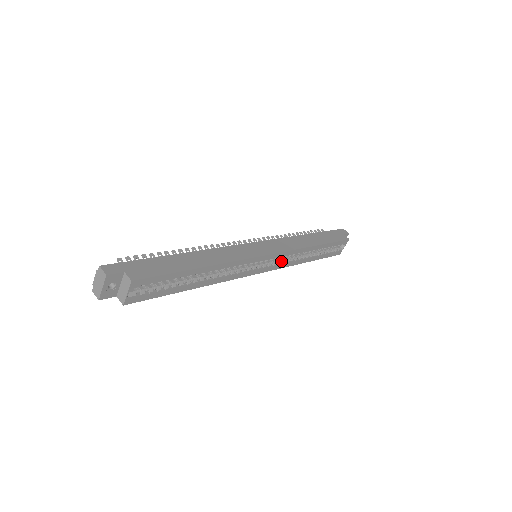
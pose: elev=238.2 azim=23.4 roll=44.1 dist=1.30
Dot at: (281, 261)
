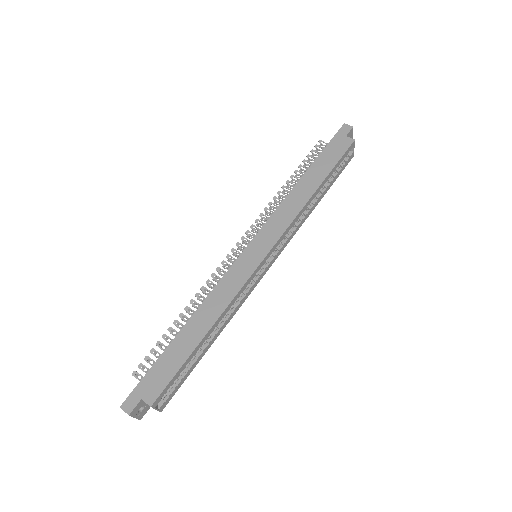
Dot at: (285, 238)
